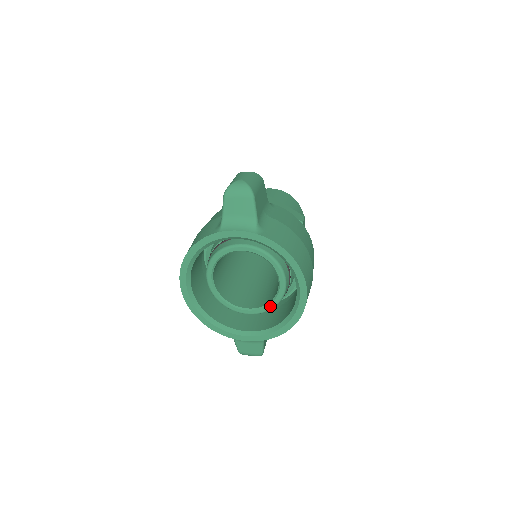
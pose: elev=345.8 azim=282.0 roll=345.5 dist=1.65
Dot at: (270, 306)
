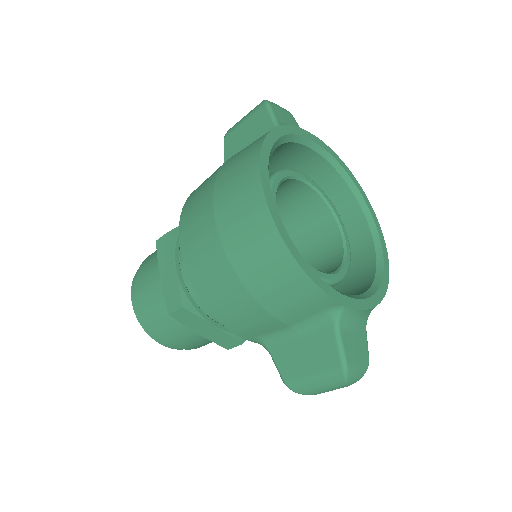
Dot at: (346, 265)
